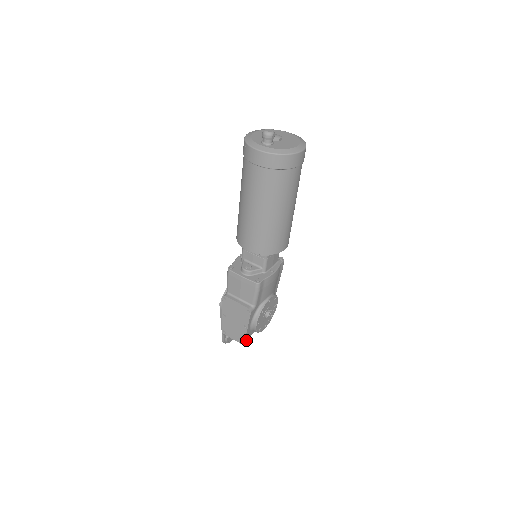
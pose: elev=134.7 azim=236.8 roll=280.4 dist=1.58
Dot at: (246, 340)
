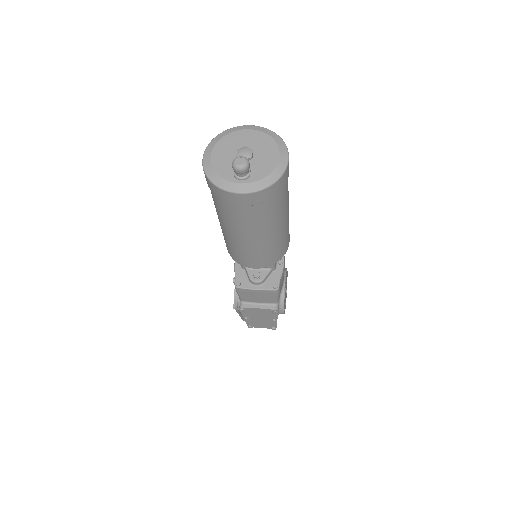
Dot at: occluded
